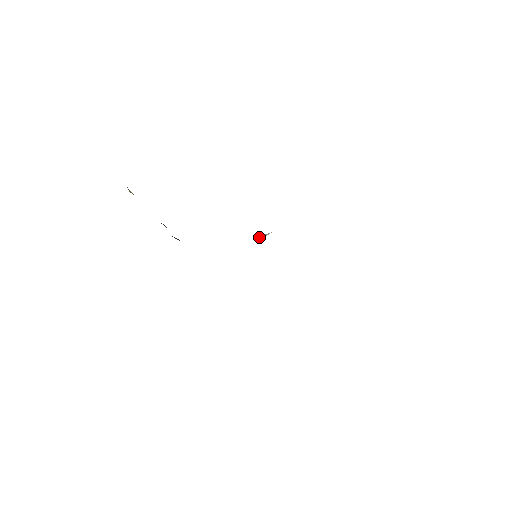
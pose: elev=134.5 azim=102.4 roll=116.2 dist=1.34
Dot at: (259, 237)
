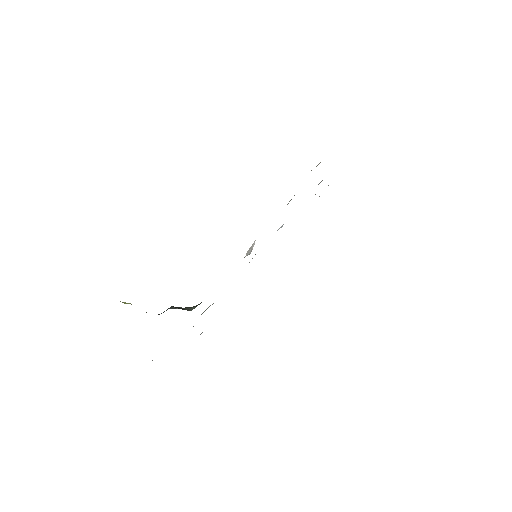
Dot at: (248, 253)
